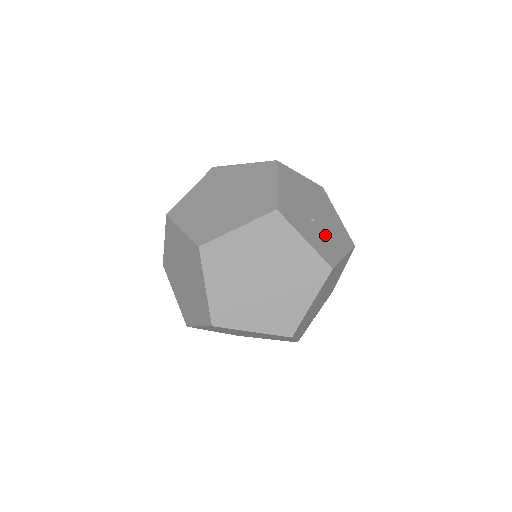
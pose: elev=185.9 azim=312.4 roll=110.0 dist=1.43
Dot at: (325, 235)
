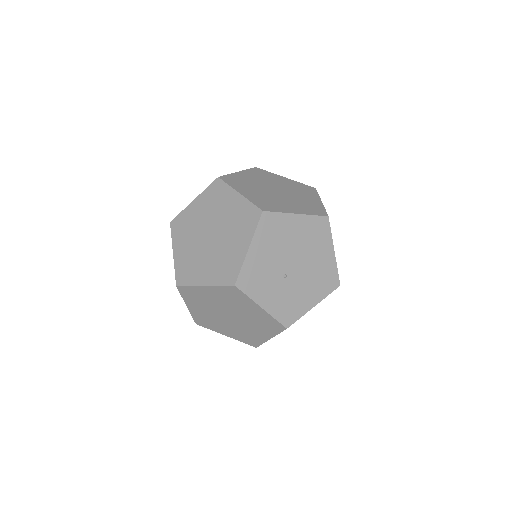
Dot at: (296, 289)
